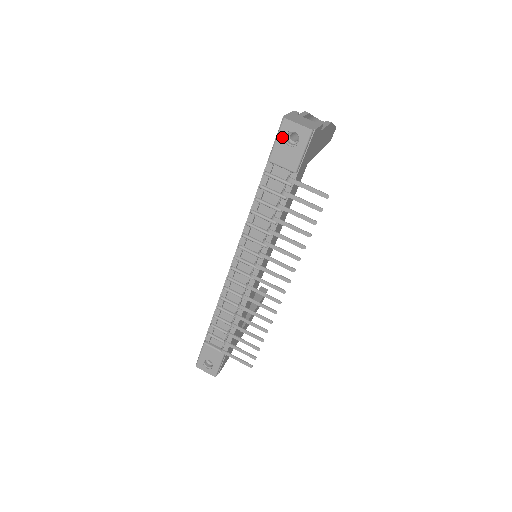
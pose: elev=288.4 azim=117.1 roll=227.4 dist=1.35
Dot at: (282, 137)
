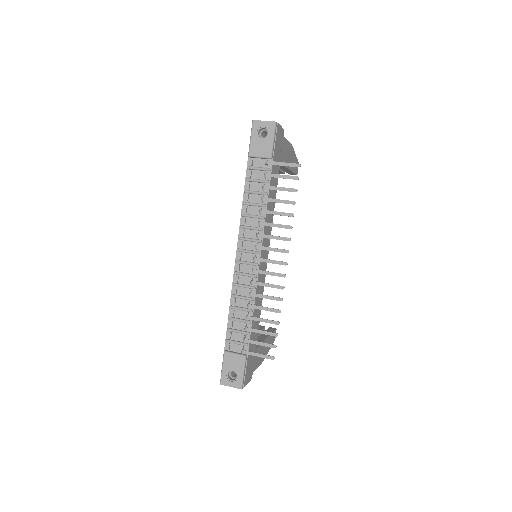
Dot at: (255, 134)
